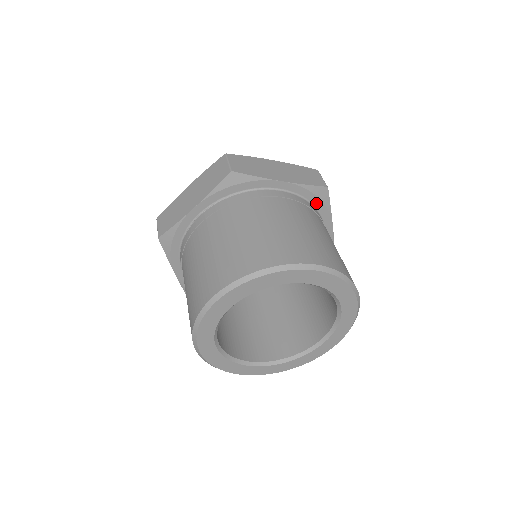
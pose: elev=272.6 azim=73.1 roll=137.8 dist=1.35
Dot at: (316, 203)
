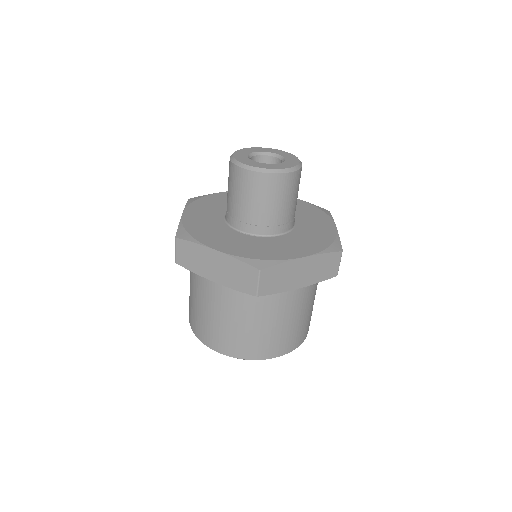
Dot at: occluded
